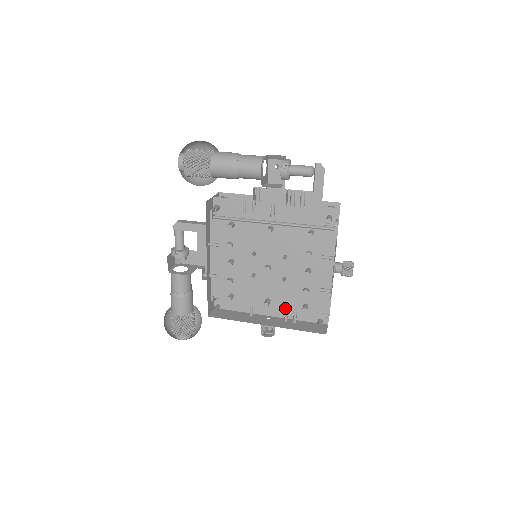
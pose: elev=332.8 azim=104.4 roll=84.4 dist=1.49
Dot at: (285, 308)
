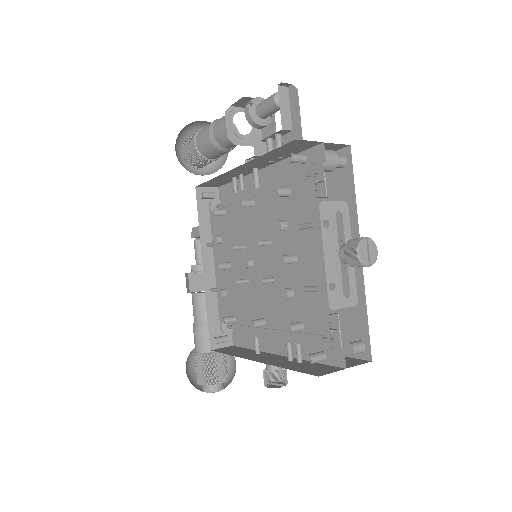
Dot at: (293, 339)
